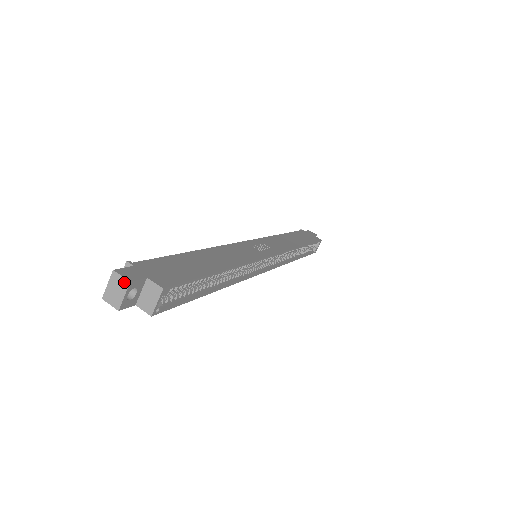
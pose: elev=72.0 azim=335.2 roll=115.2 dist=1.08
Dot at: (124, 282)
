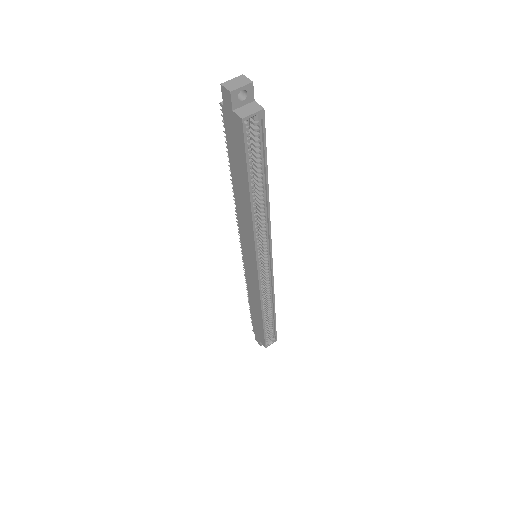
Dot at: (248, 81)
